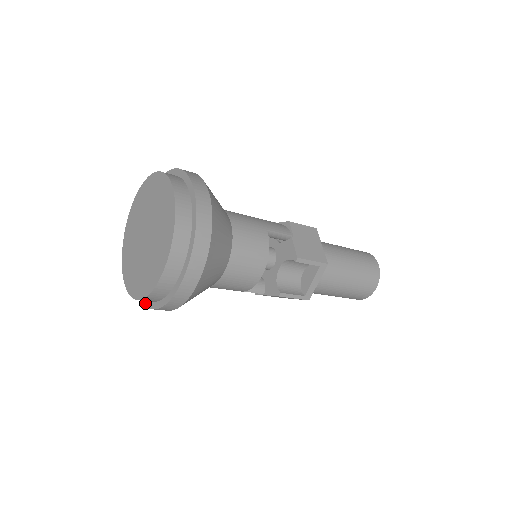
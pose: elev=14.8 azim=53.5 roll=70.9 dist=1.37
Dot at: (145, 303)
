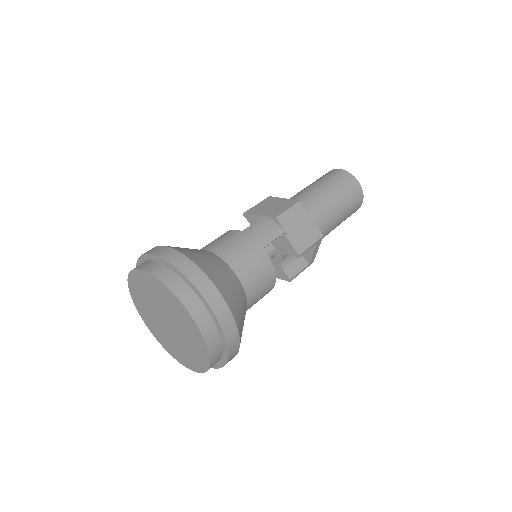
Dot at: occluded
